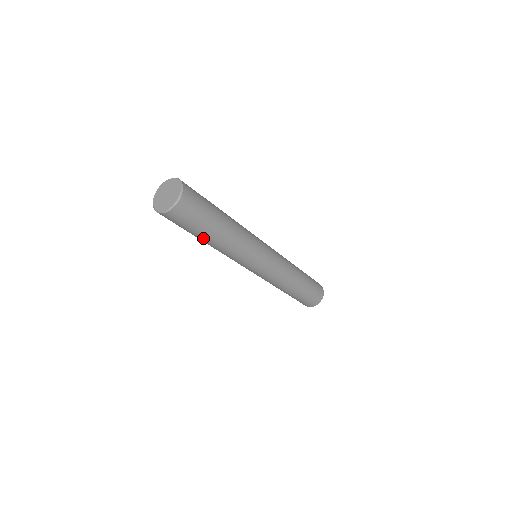
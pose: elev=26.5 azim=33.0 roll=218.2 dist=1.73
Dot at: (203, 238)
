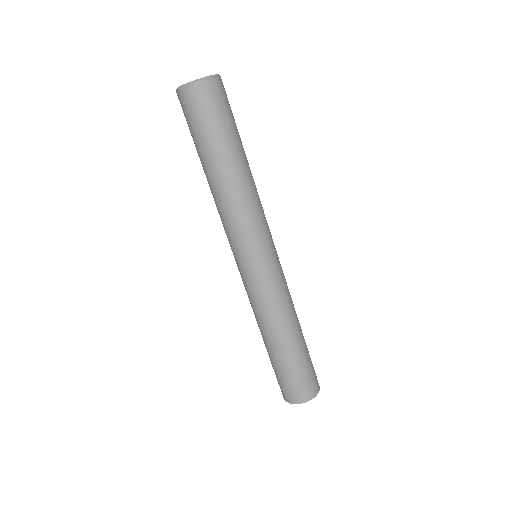
Dot at: (213, 158)
